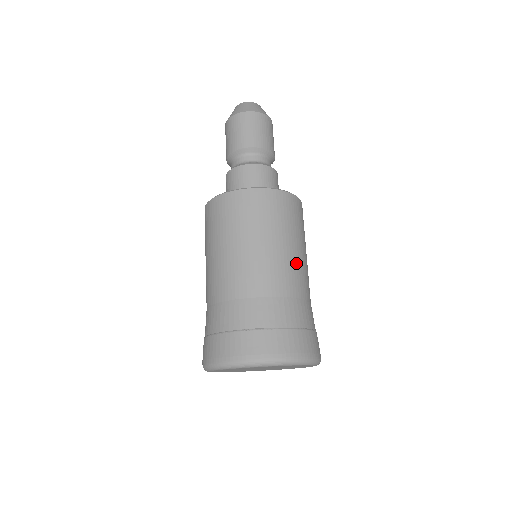
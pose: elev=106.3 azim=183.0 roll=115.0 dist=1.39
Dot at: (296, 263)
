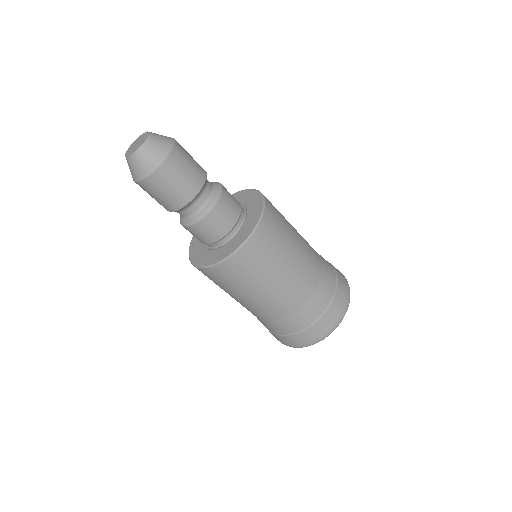
Dot at: (266, 301)
